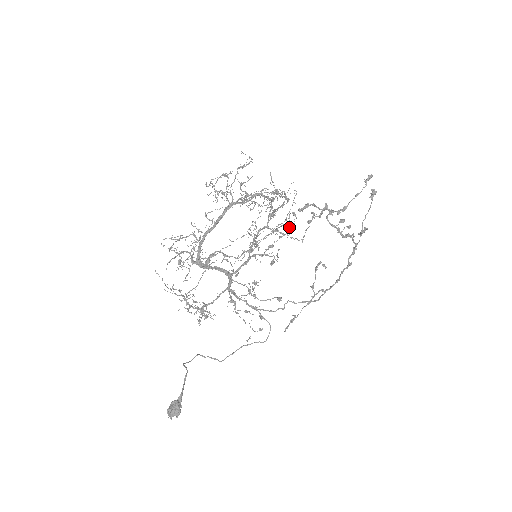
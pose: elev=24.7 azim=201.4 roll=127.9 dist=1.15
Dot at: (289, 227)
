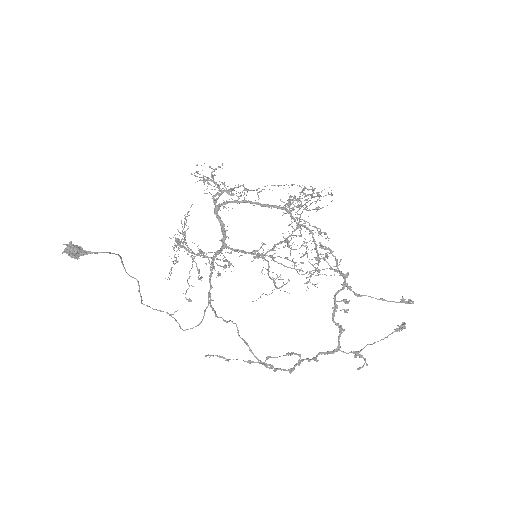
Dot at: (302, 263)
